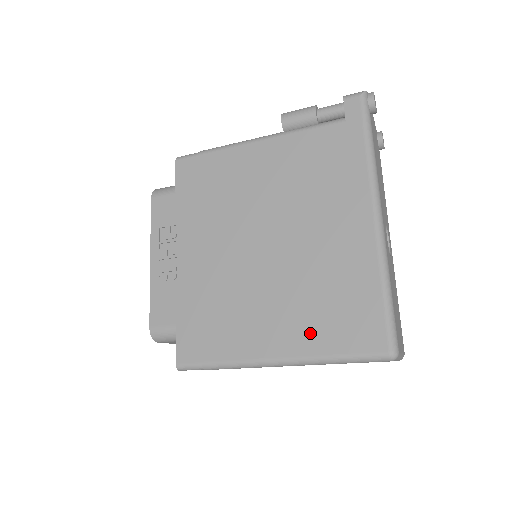
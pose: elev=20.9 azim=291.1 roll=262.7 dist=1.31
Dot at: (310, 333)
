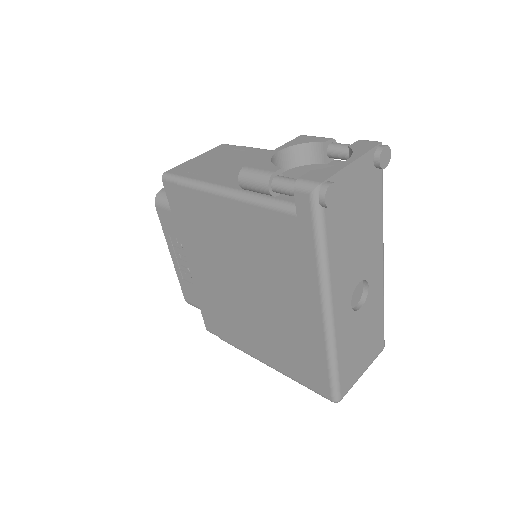
Dot at: (281, 361)
